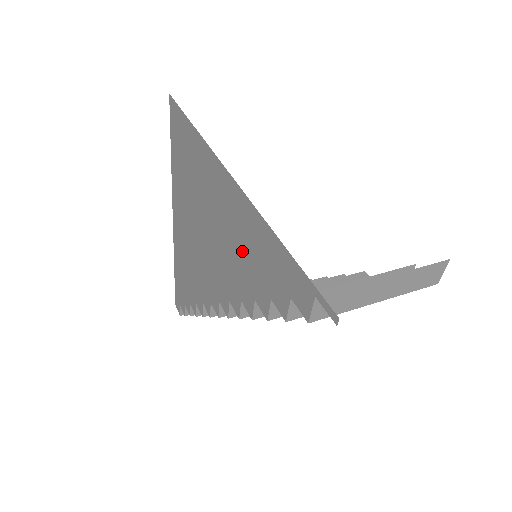
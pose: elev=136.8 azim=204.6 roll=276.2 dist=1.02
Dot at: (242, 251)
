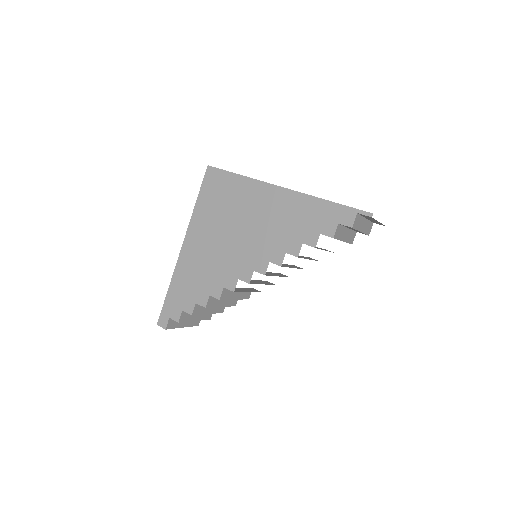
Dot at: (292, 222)
